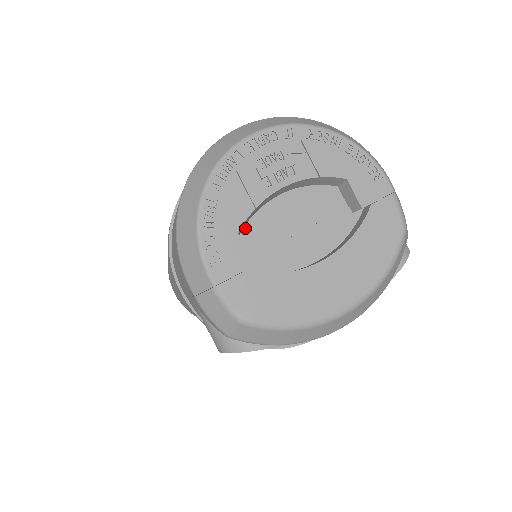
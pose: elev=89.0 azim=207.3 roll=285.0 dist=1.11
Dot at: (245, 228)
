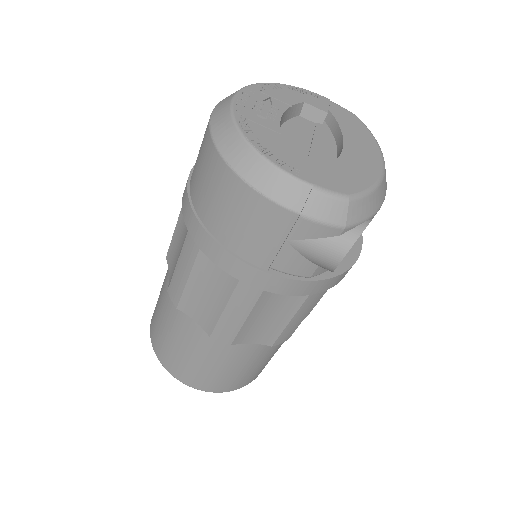
Dot at: occluded
